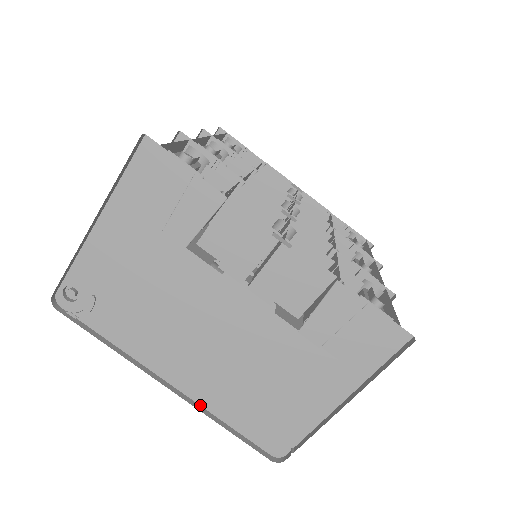
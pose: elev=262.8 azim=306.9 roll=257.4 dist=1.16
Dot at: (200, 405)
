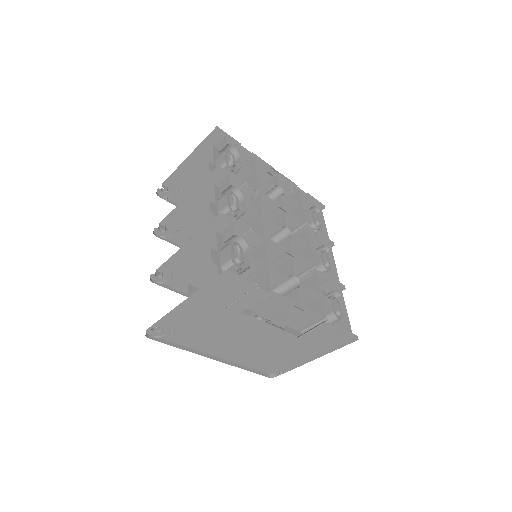
Dot at: (232, 362)
